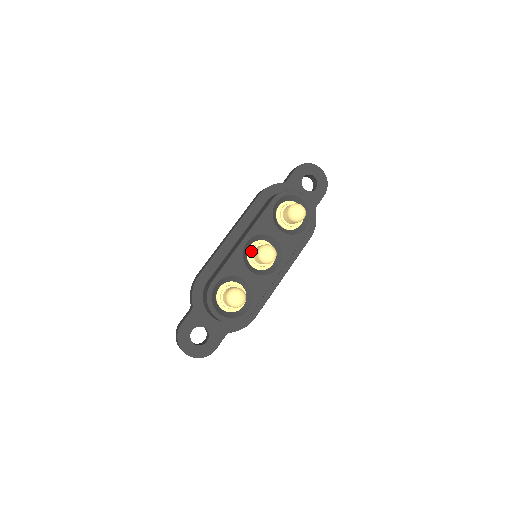
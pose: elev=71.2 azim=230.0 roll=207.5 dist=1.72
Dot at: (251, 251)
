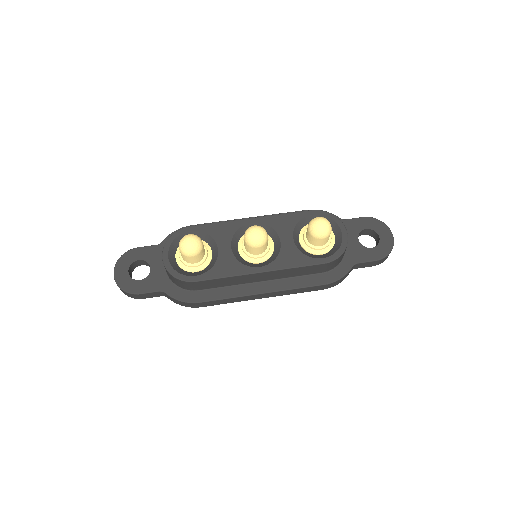
Dot at: occluded
